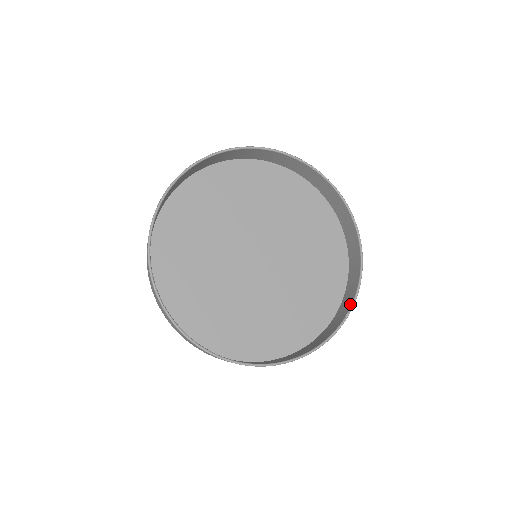
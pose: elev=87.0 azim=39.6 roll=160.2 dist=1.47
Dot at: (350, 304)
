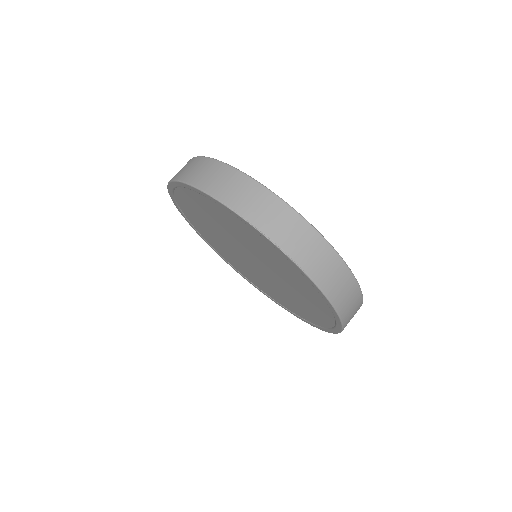
Dot at: occluded
